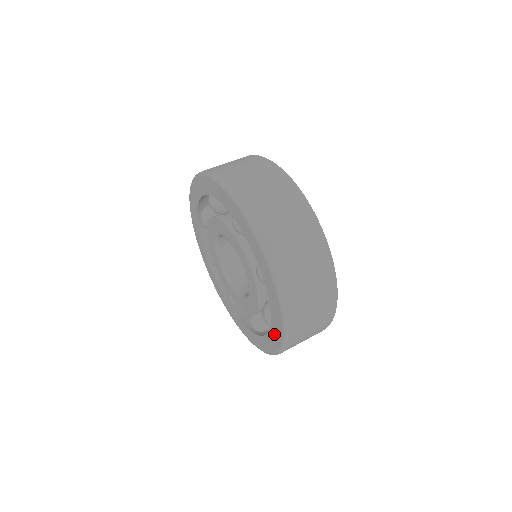
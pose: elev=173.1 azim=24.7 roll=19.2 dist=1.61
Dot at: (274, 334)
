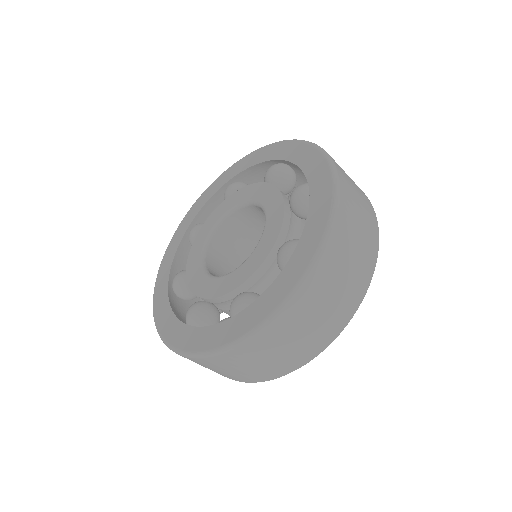
Dot at: (301, 253)
